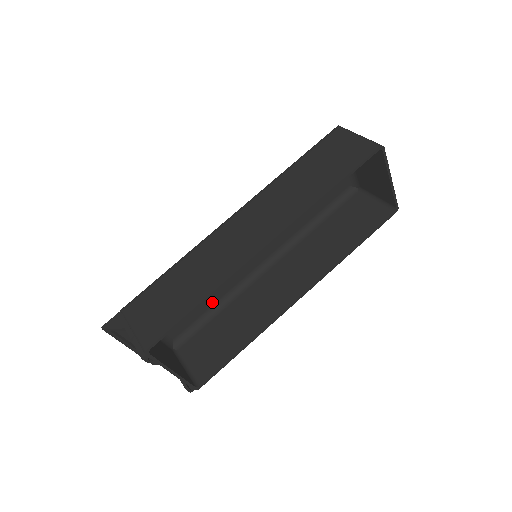
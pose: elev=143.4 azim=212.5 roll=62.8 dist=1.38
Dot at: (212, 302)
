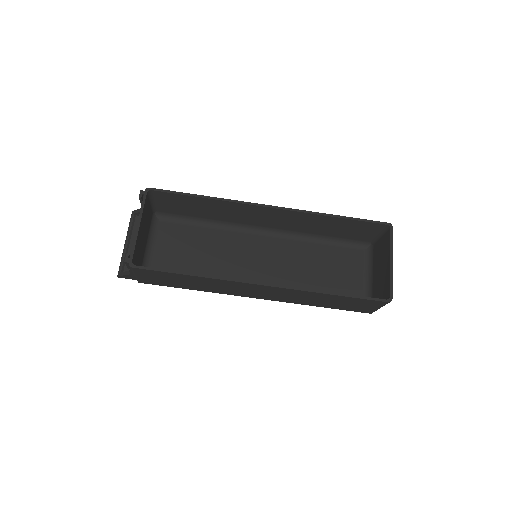
Dot at: occluded
